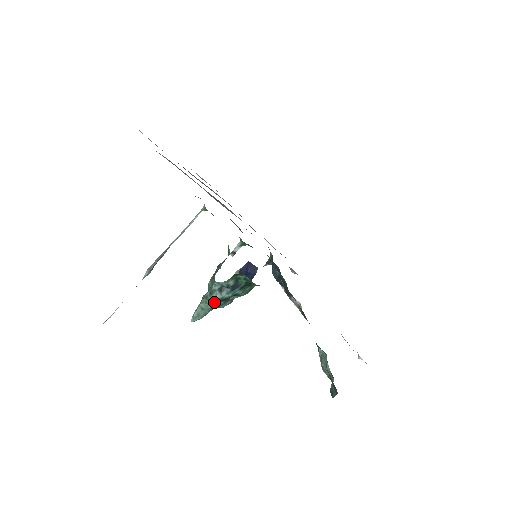
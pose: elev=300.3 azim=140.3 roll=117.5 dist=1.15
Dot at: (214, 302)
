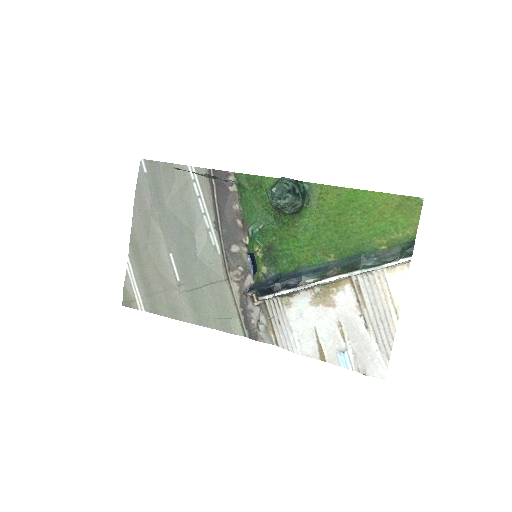
Dot at: (289, 185)
